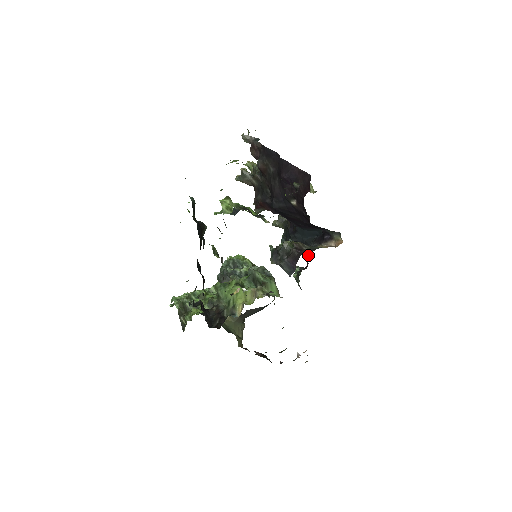
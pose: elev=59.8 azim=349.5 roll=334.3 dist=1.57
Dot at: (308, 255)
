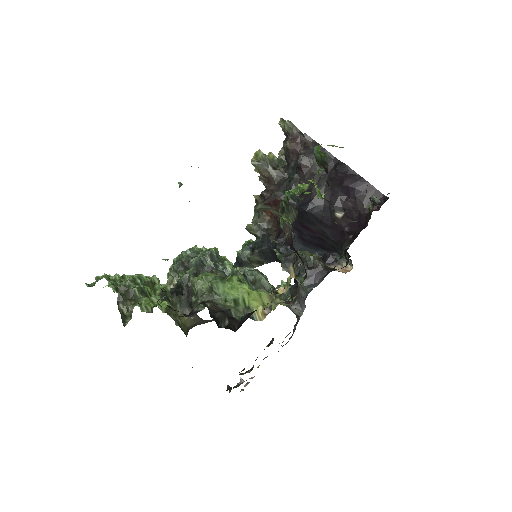
Dot at: occluded
